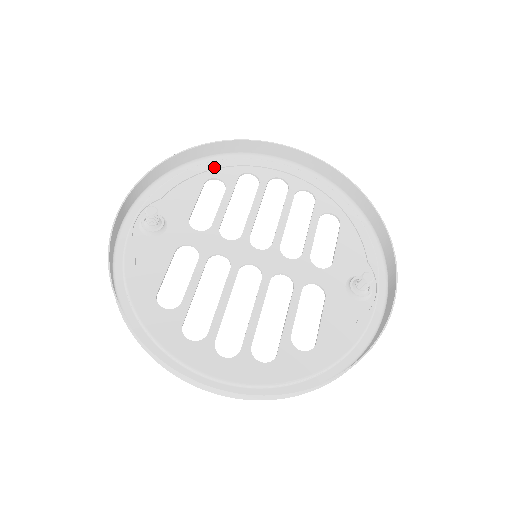
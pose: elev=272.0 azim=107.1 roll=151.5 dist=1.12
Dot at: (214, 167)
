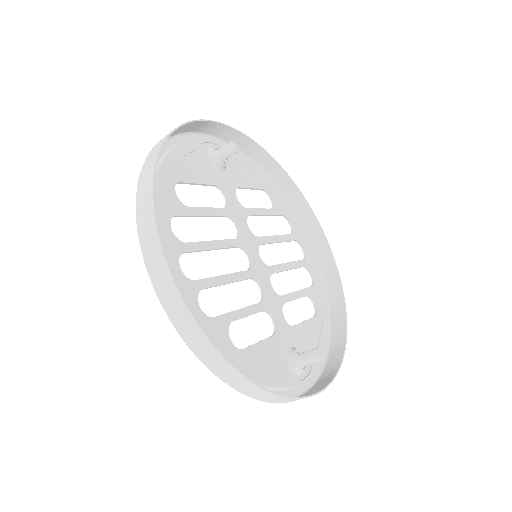
Dot at: (276, 192)
